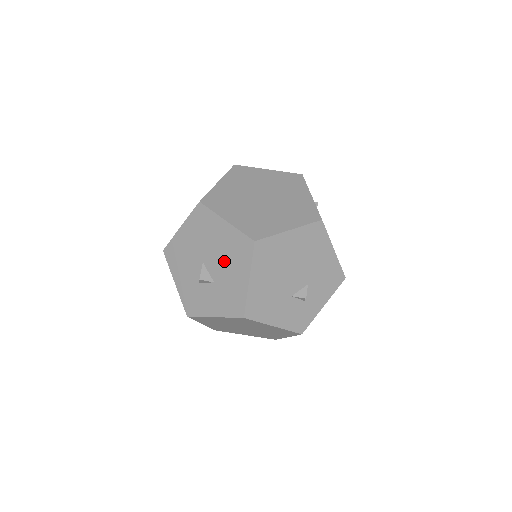
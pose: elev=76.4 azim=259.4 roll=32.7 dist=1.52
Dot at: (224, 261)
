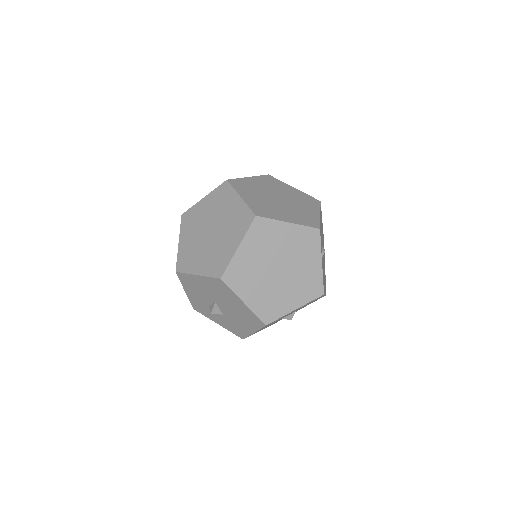
Dot at: (235, 314)
